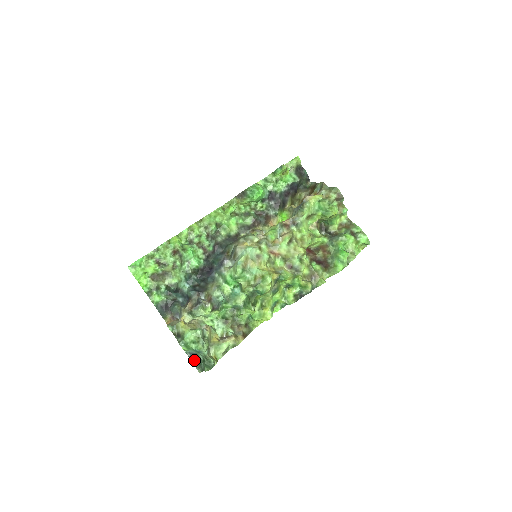
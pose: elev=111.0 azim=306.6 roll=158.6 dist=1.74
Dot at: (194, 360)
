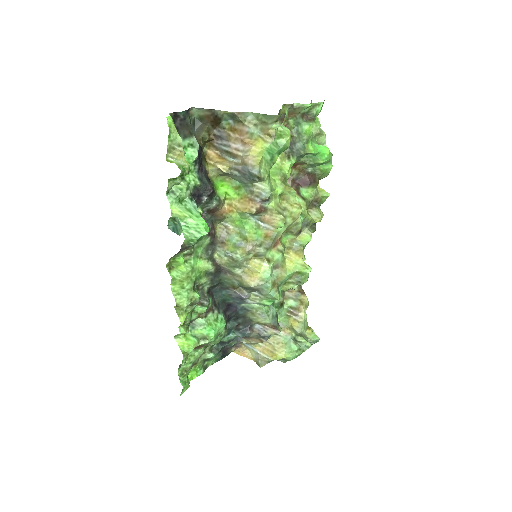
Dot at: occluded
